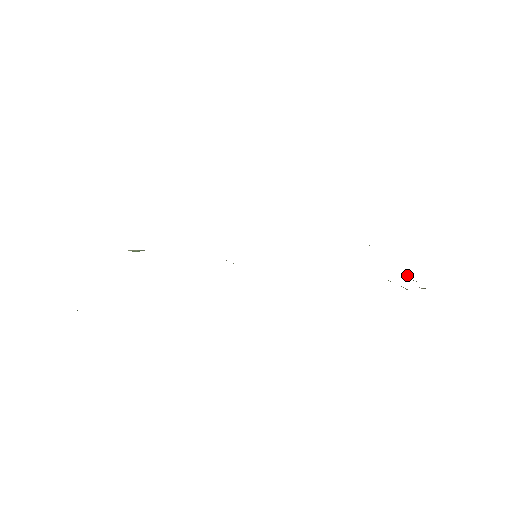
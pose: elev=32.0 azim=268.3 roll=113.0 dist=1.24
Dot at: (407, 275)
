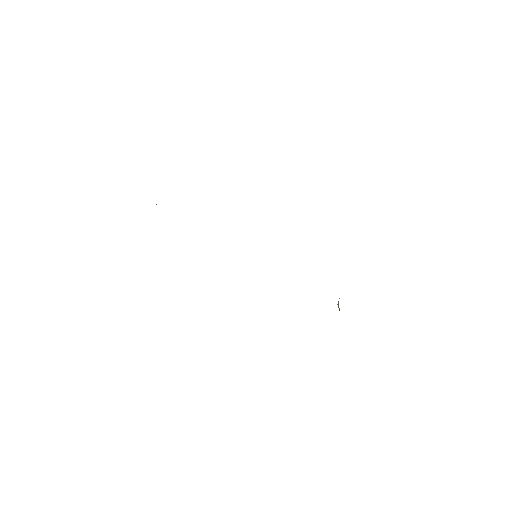
Dot at: occluded
